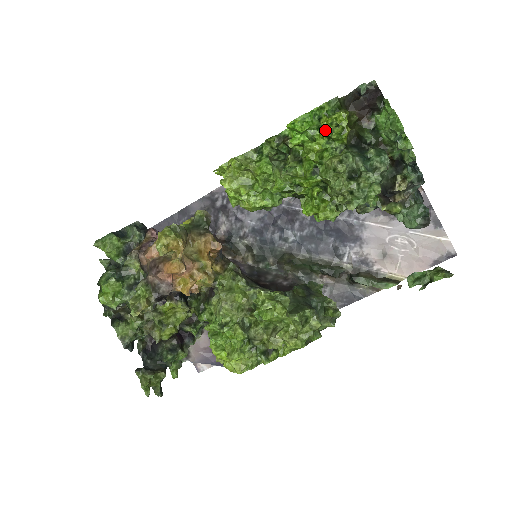
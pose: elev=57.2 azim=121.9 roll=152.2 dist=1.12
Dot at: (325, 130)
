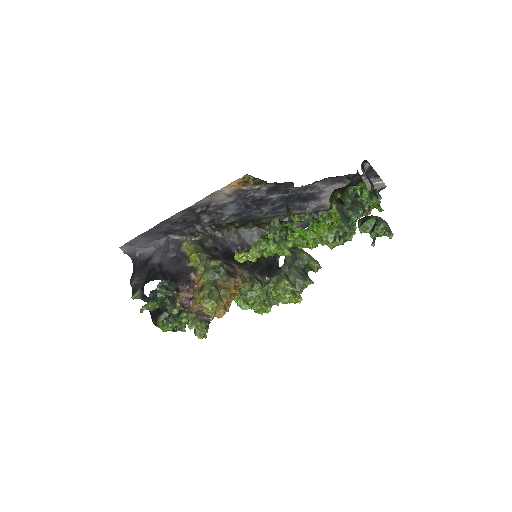
Dot at: (324, 230)
